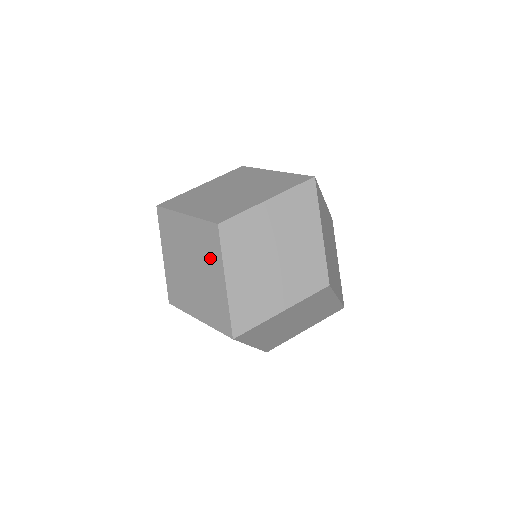
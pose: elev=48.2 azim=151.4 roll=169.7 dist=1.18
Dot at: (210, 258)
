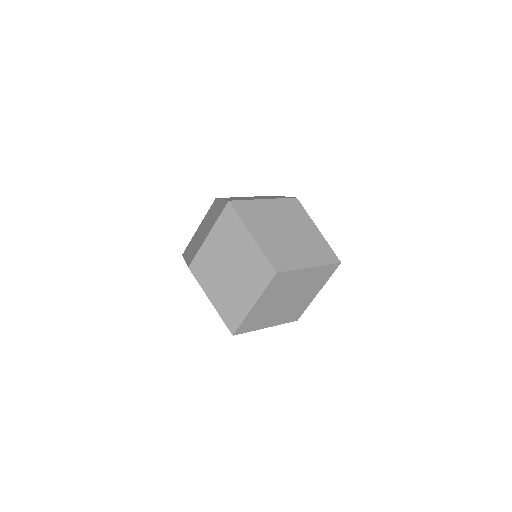
Dot at: occluded
